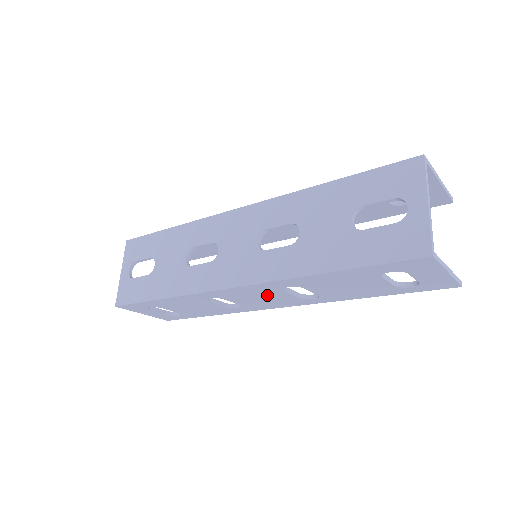
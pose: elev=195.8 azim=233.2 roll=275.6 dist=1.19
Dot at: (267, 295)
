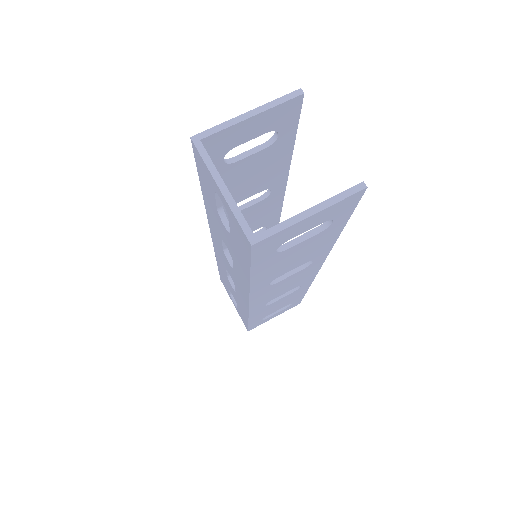
Dot at: (281, 286)
